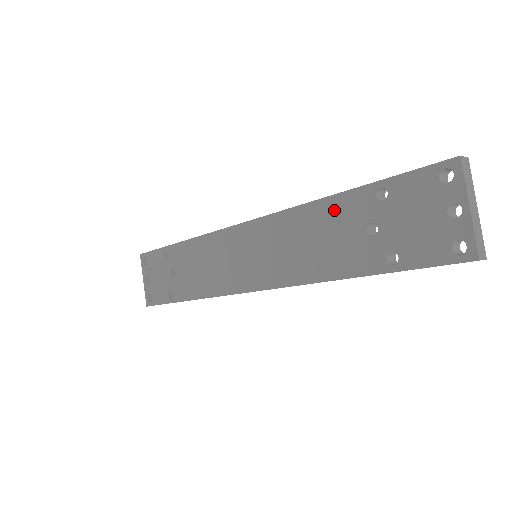
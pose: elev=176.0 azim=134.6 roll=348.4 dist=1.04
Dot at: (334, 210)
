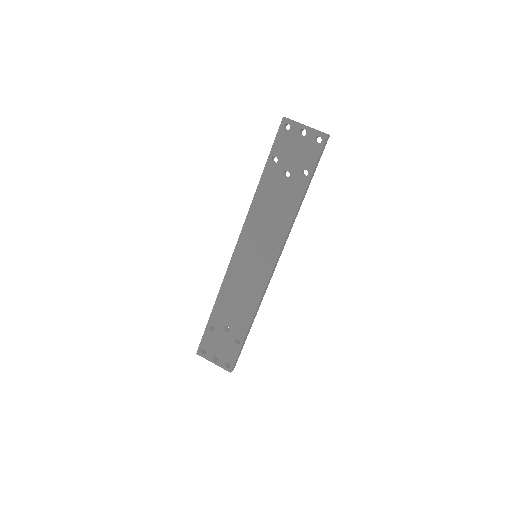
Dot at: (265, 189)
